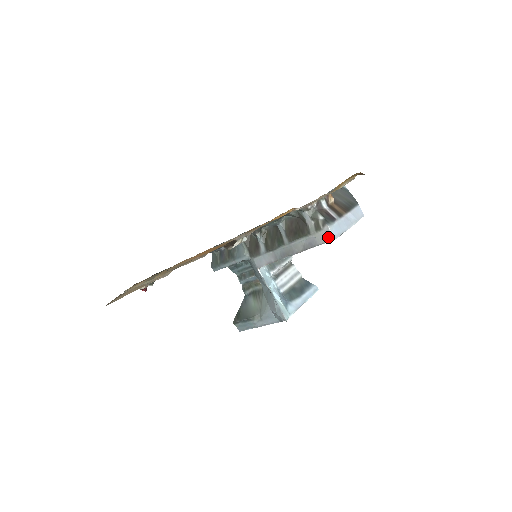
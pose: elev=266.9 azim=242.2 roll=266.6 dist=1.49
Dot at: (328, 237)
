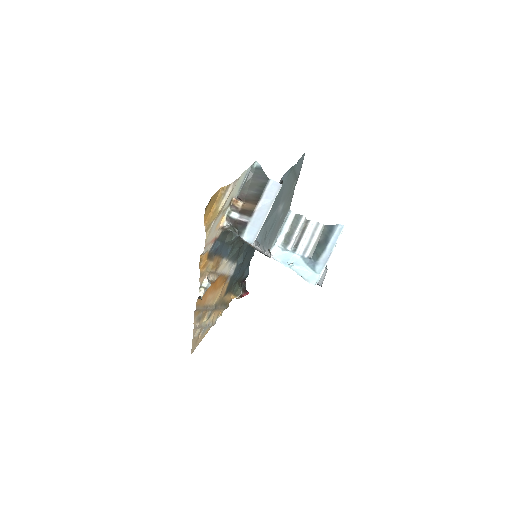
Dot at: (249, 244)
